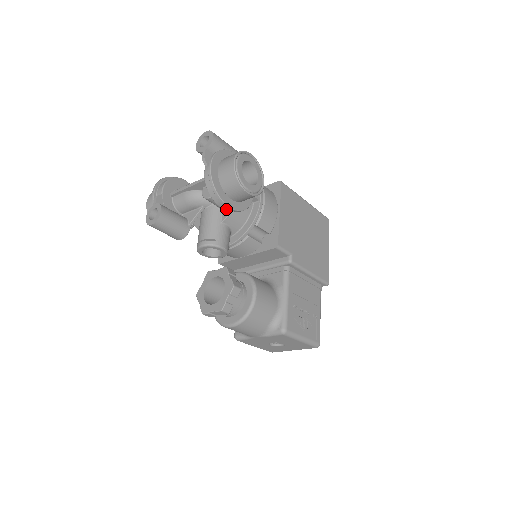
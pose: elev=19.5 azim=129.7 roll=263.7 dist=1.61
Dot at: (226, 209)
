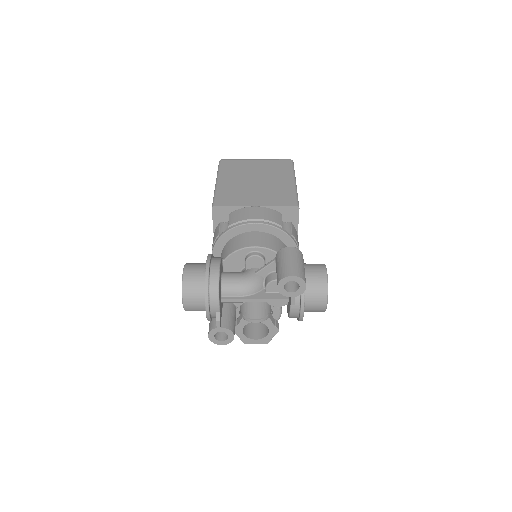
Dot at: occluded
